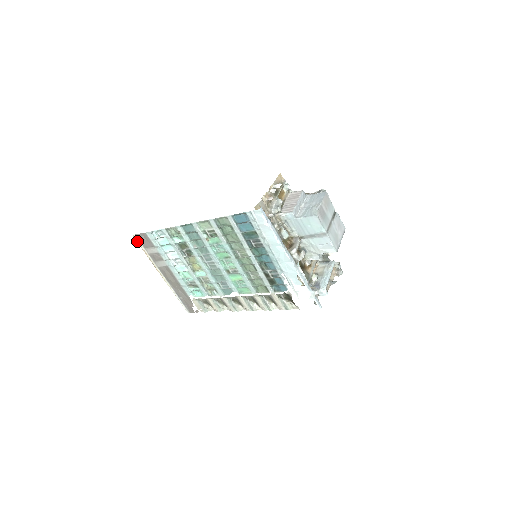
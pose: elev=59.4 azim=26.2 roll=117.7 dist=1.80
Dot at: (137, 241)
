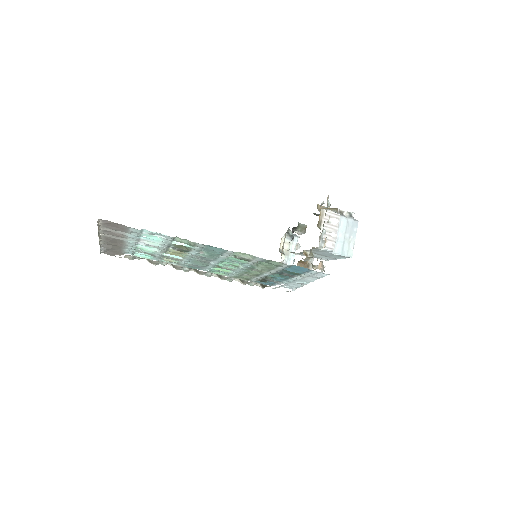
Dot at: occluded
